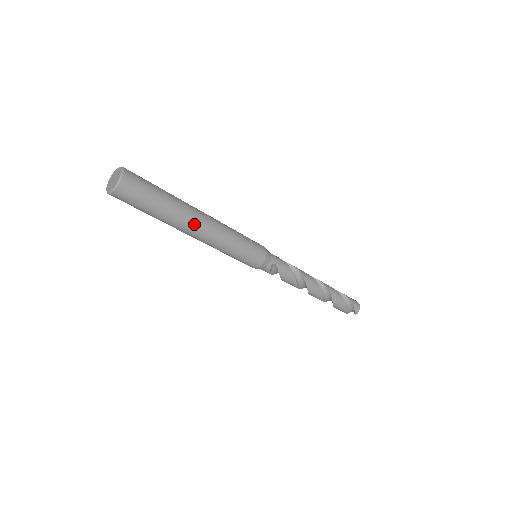
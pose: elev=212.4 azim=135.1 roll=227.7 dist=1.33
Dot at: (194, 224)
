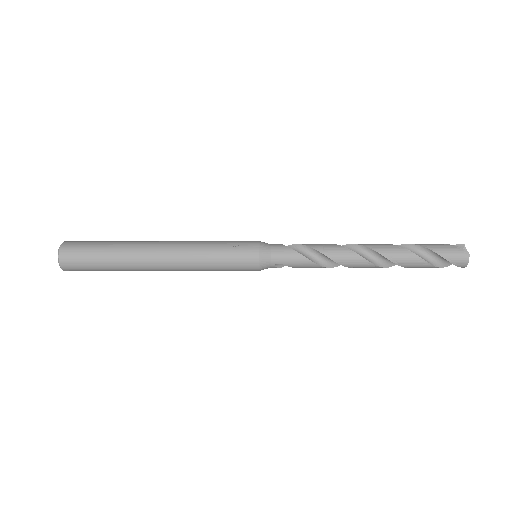
Dot at: (152, 268)
